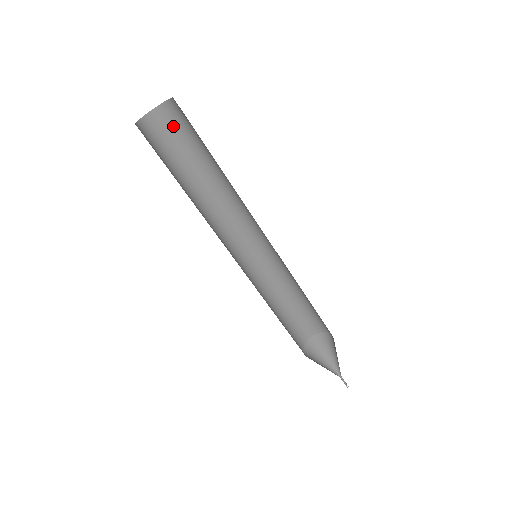
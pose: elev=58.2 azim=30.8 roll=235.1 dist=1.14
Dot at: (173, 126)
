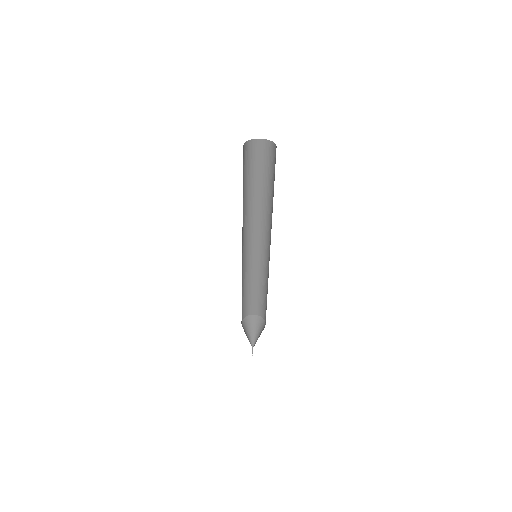
Dot at: (270, 157)
